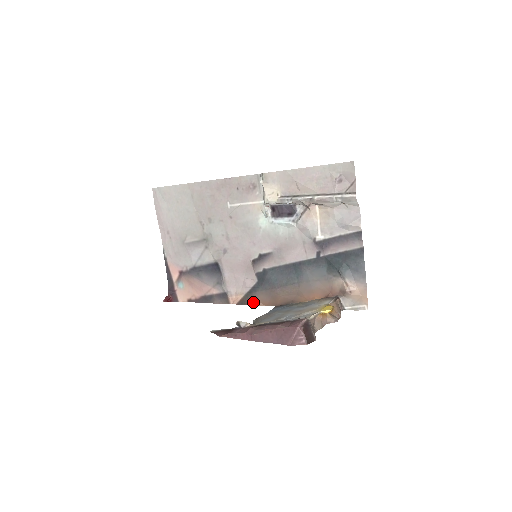
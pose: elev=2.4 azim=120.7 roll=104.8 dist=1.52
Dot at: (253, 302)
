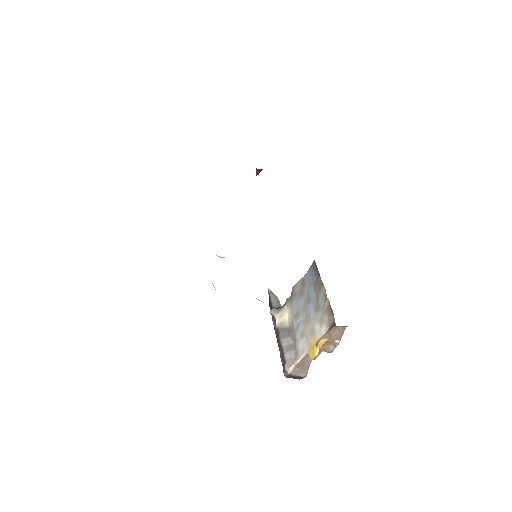
Dot at: occluded
